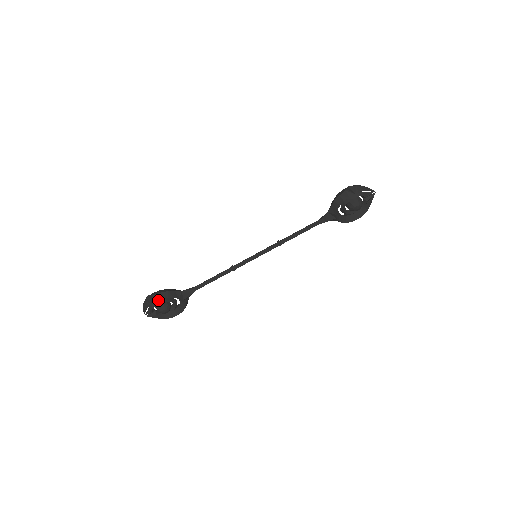
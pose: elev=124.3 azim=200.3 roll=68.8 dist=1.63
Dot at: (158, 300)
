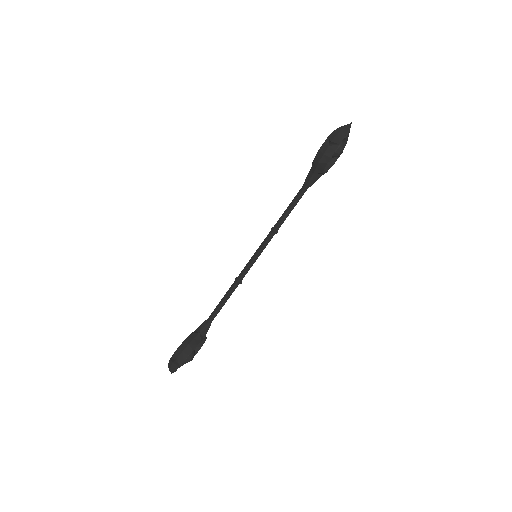
Dot at: (184, 359)
